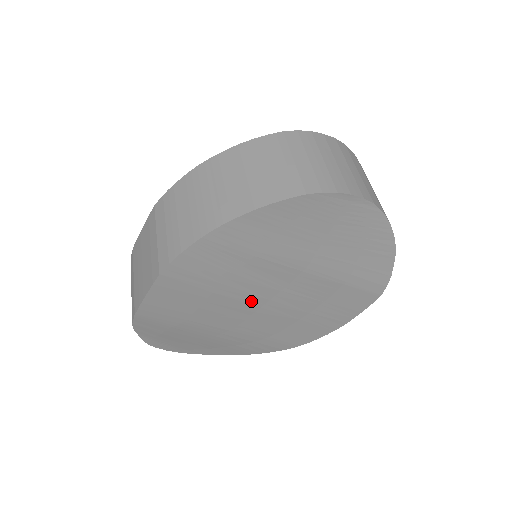
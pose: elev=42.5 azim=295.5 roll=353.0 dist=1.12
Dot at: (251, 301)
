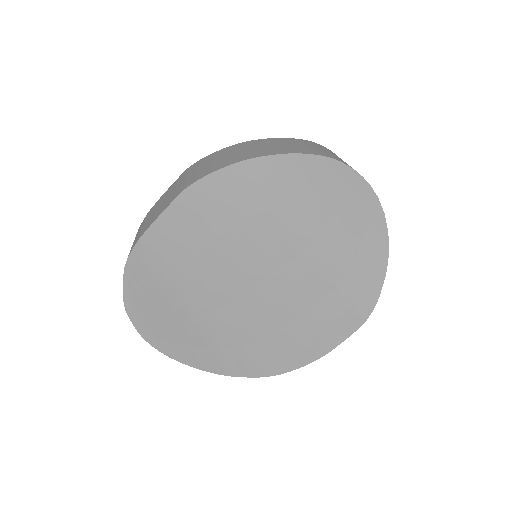
Dot at: (248, 272)
